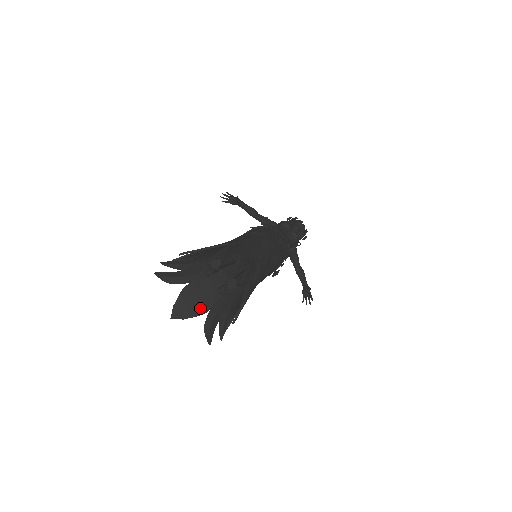
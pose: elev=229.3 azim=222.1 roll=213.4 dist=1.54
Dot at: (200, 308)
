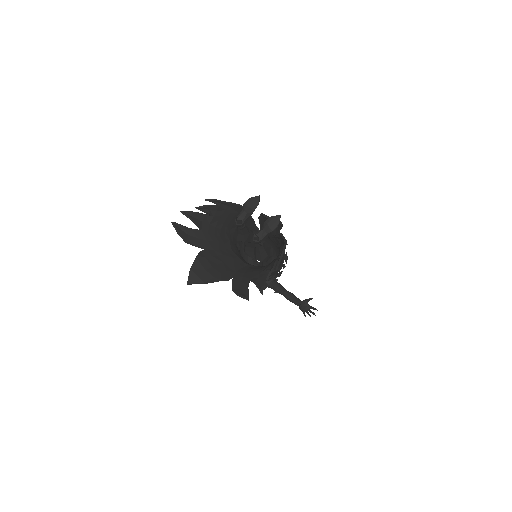
Dot at: (222, 274)
